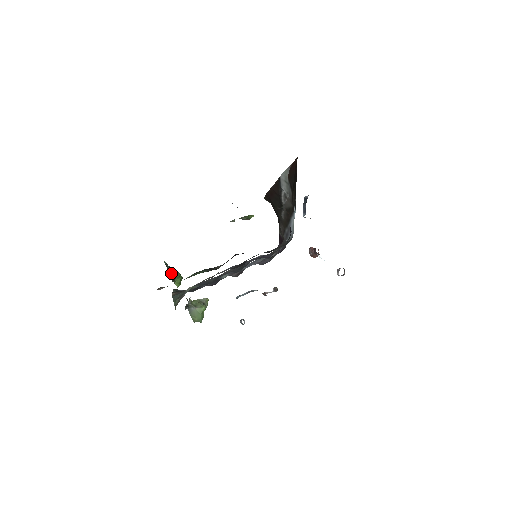
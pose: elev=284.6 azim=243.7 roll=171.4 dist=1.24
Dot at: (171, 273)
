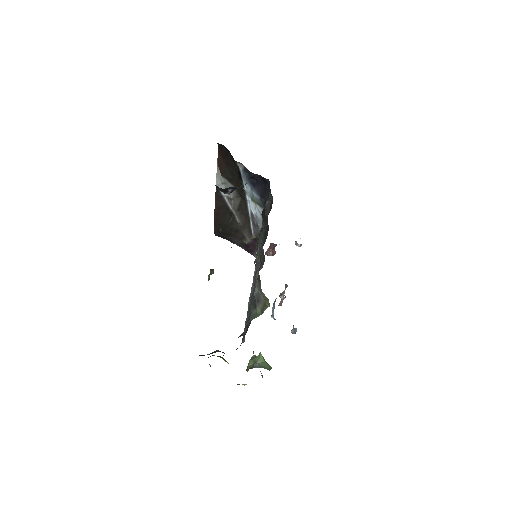
Dot at: (215, 352)
